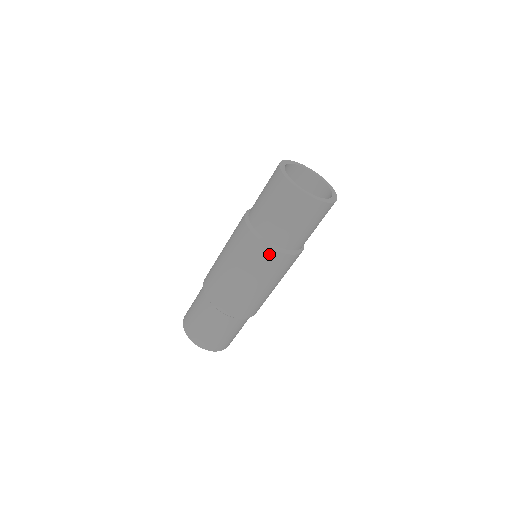
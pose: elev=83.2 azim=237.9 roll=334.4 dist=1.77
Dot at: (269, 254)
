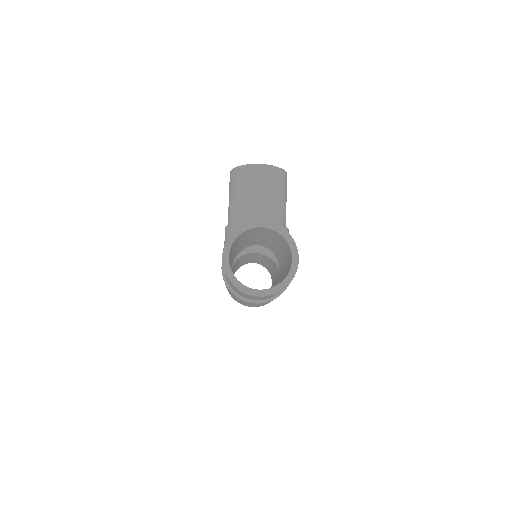
Dot at: (262, 303)
